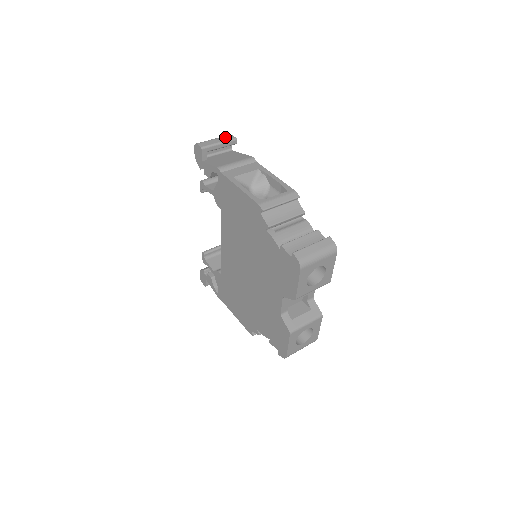
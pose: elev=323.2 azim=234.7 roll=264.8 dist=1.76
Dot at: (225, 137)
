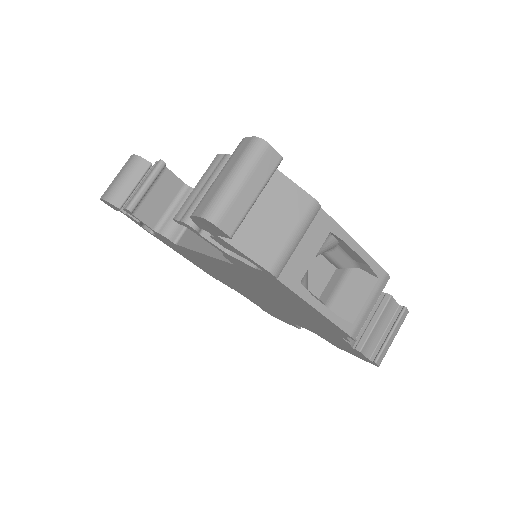
Dot at: (261, 165)
